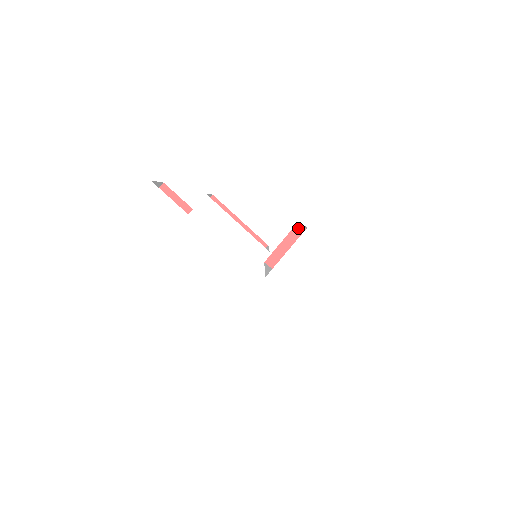
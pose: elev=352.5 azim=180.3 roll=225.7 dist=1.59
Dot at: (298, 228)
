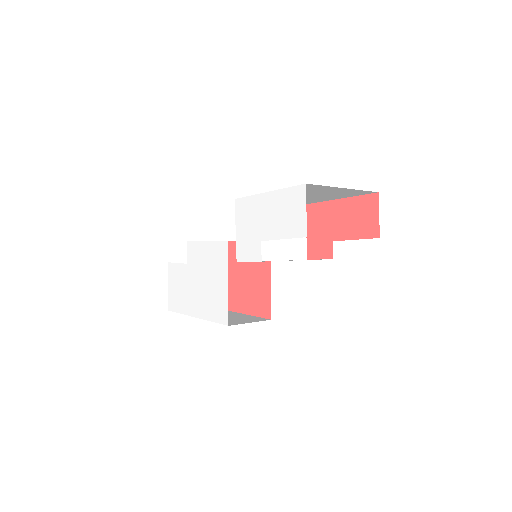
Dot at: (309, 209)
